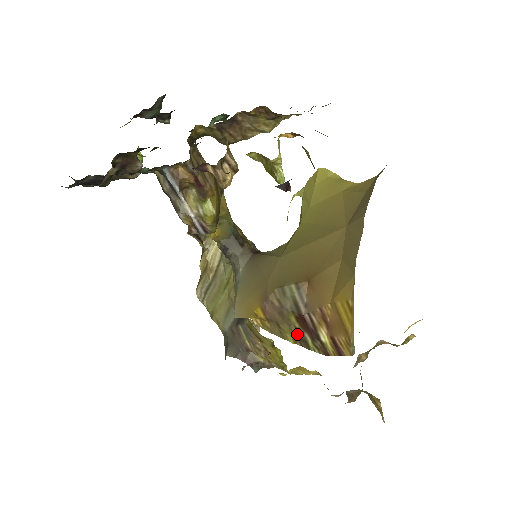
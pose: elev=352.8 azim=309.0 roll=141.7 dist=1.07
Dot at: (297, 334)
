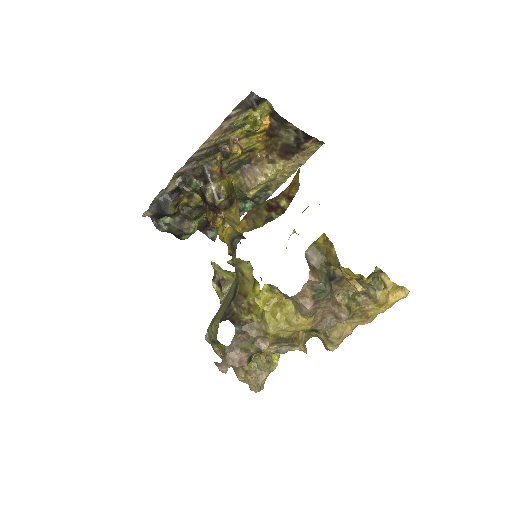
Dot at: (266, 219)
